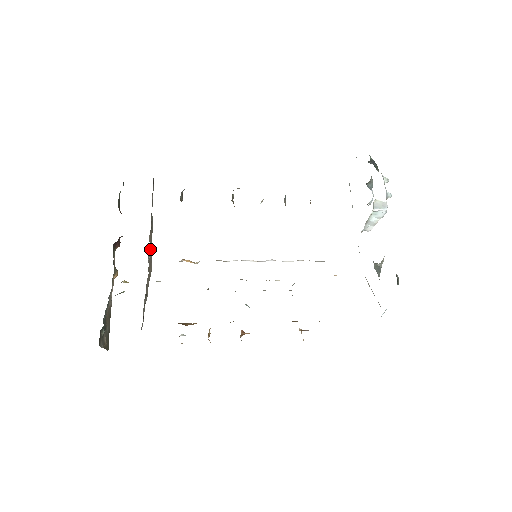
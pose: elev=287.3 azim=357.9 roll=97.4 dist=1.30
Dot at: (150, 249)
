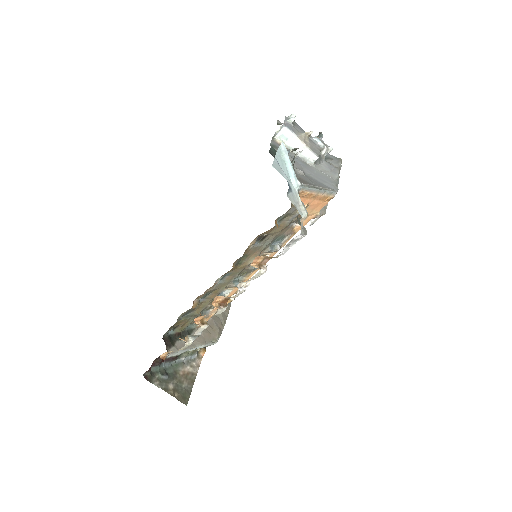
Dot at: (218, 318)
